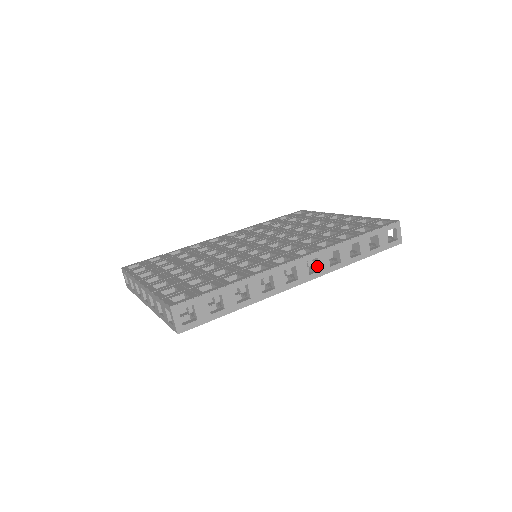
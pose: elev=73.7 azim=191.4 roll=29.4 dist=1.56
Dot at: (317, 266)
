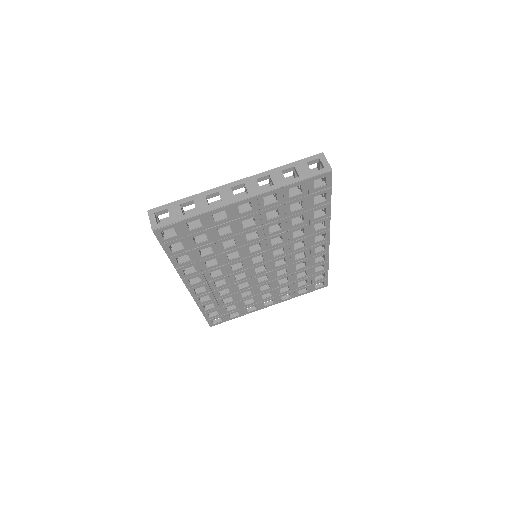
Dot at: occluded
